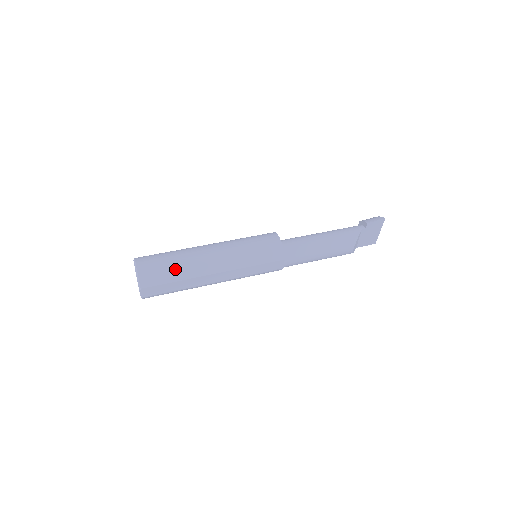
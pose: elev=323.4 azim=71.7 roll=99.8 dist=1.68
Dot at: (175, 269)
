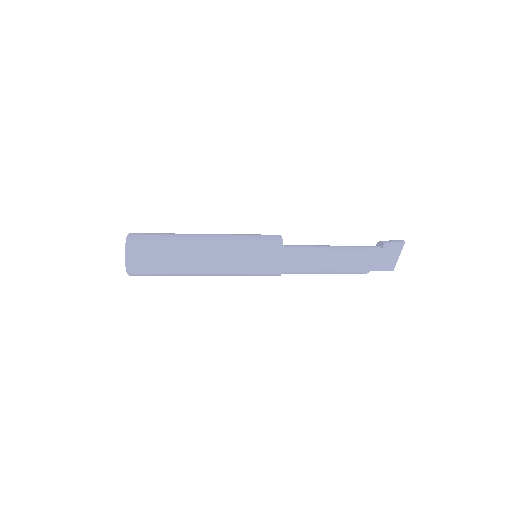
Dot at: (165, 249)
